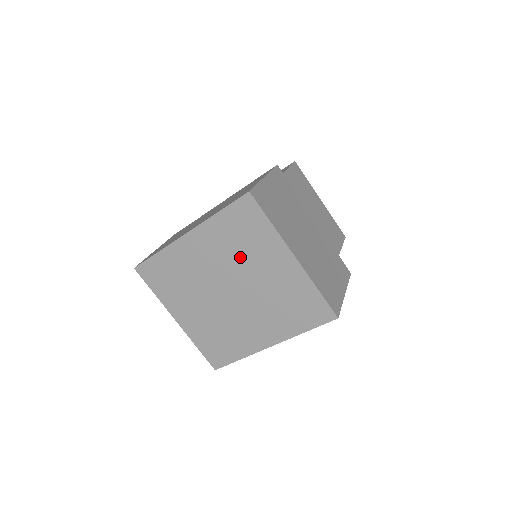
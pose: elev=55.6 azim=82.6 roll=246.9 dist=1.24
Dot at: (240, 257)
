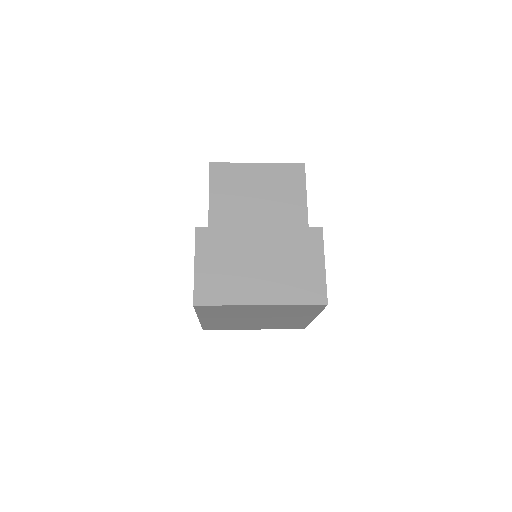
Dot at: (237, 314)
